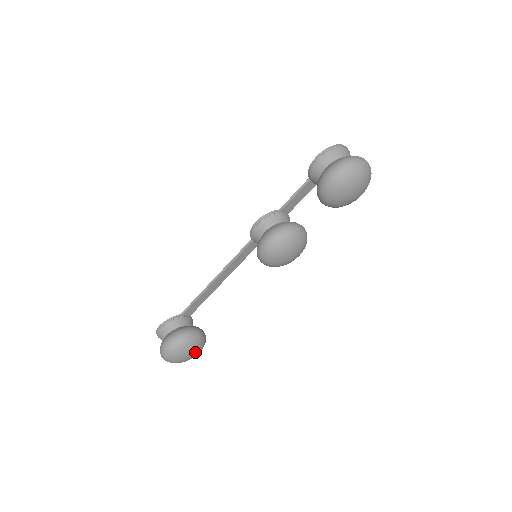
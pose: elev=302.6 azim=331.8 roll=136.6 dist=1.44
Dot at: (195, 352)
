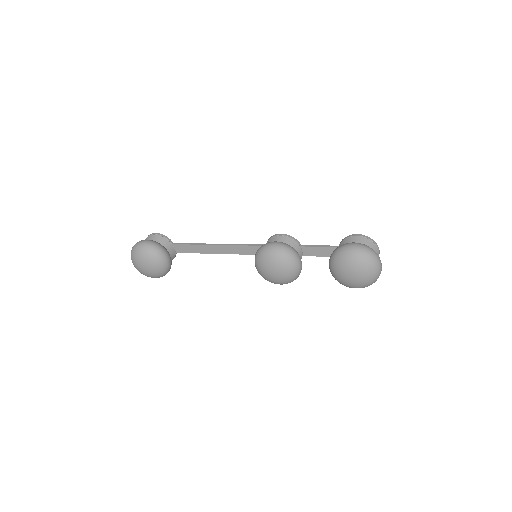
Dot at: (151, 269)
